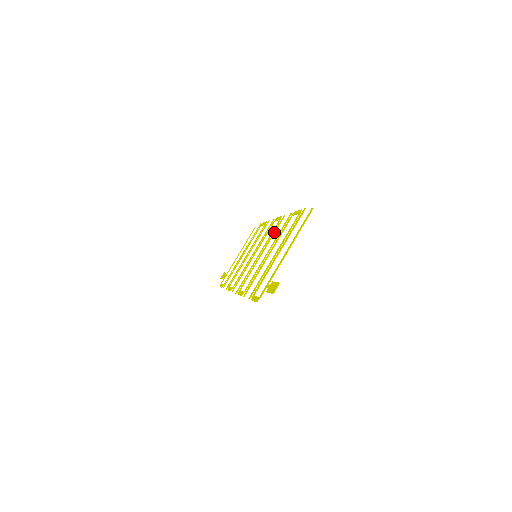
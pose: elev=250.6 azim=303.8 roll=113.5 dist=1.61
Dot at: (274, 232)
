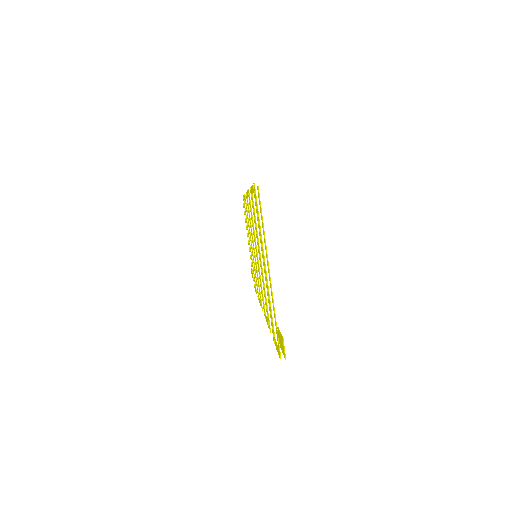
Dot at: occluded
